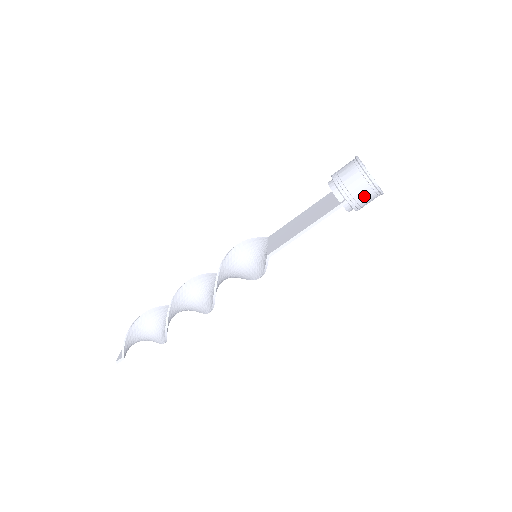
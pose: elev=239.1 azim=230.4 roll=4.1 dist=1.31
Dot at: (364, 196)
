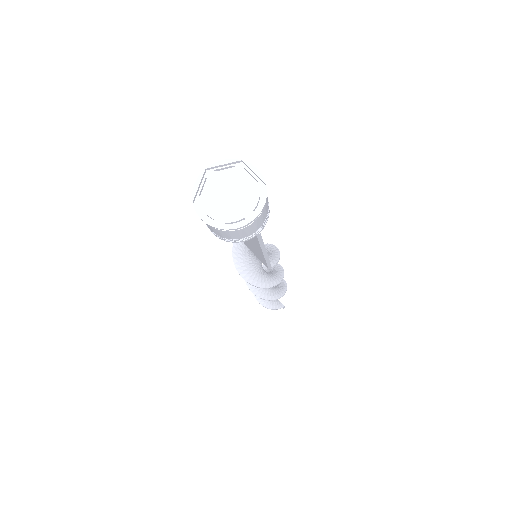
Dot at: (262, 219)
